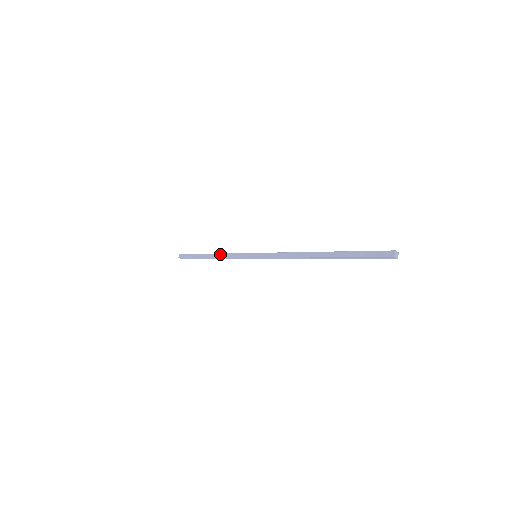
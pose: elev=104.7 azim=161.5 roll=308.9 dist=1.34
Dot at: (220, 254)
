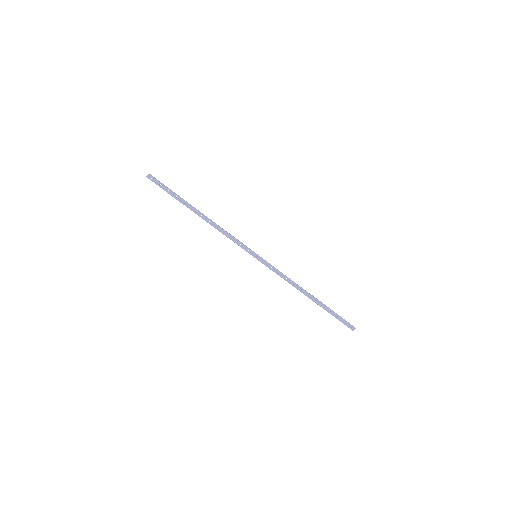
Dot at: (216, 225)
